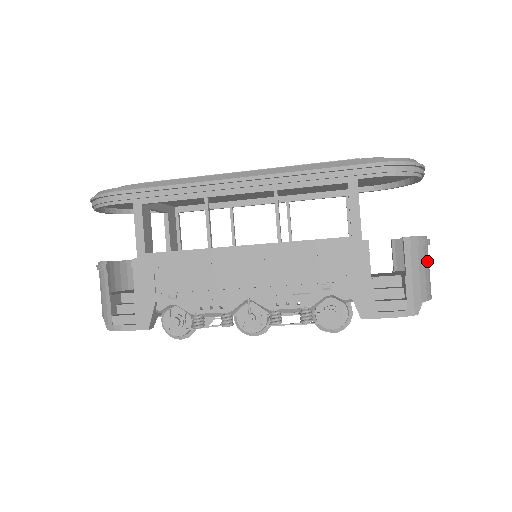
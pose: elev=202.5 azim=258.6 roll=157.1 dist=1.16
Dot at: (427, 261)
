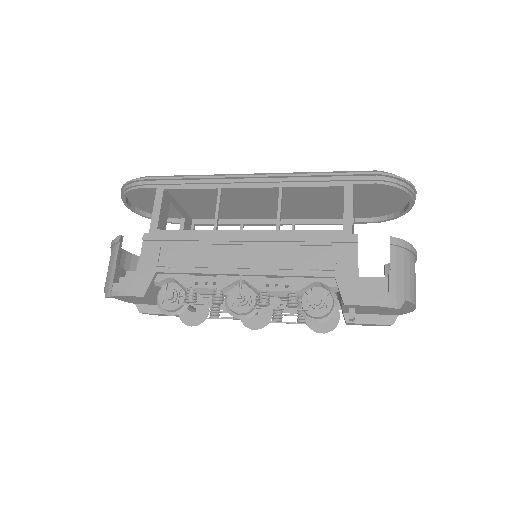
Dot at: (413, 268)
